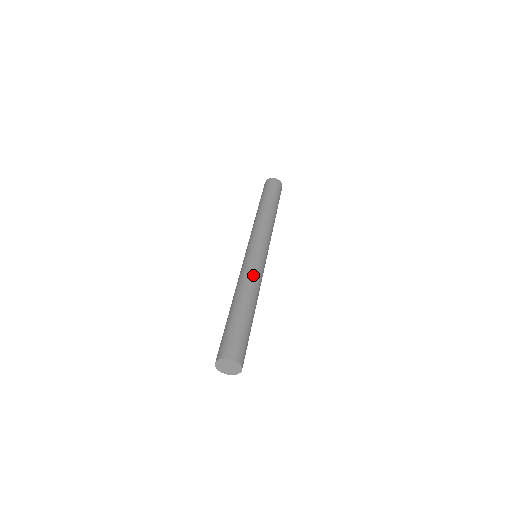
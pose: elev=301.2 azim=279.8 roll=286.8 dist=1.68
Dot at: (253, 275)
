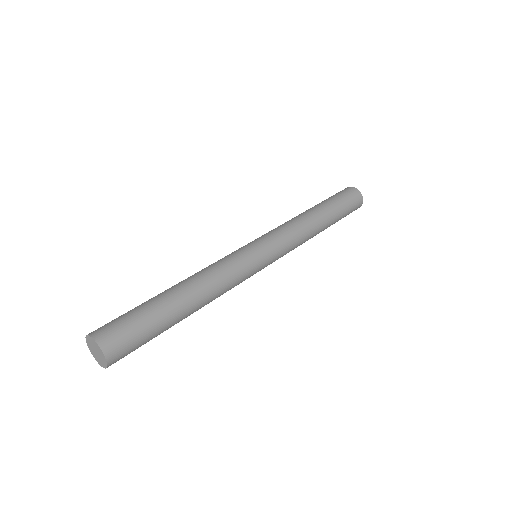
Dot at: (218, 265)
